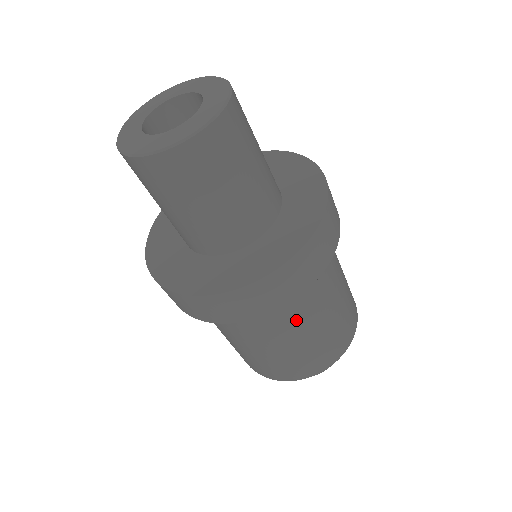
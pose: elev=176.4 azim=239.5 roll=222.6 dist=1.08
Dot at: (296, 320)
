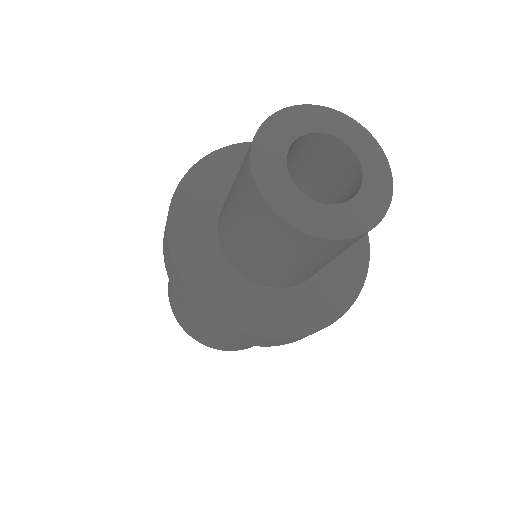
Dot at: occluded
